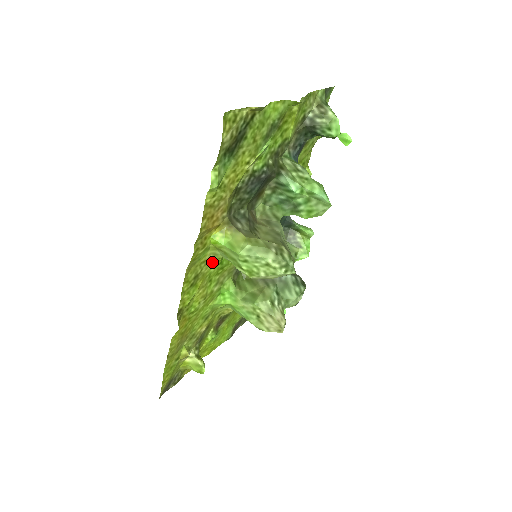
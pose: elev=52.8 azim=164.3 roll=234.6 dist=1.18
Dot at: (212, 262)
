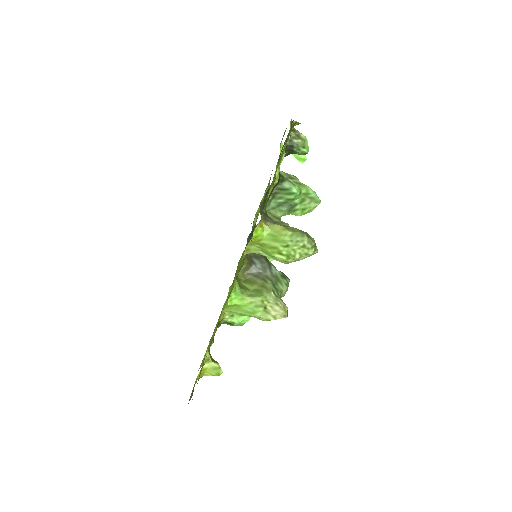
Dot at: (241, 259)
